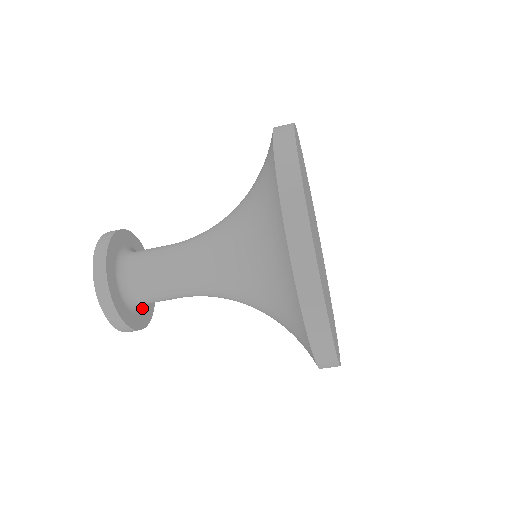
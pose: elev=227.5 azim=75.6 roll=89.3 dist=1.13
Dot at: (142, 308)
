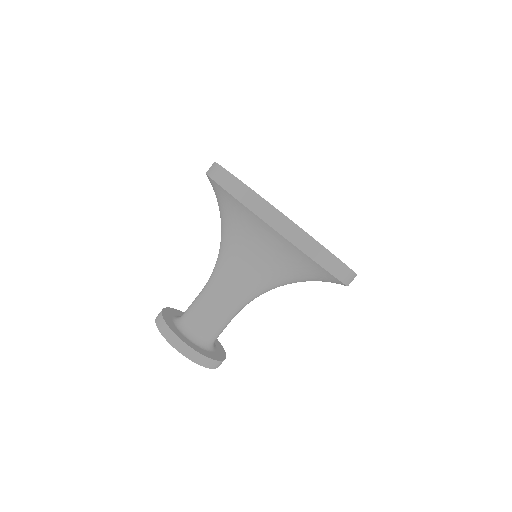
Dot at: (214, 344)
